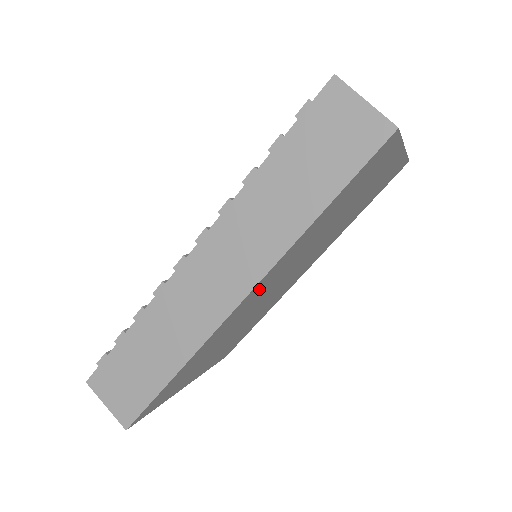
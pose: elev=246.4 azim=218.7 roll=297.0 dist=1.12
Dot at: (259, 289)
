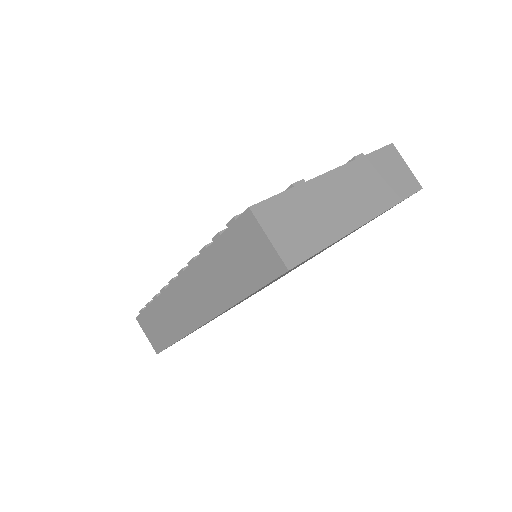
Dot at: occluded
